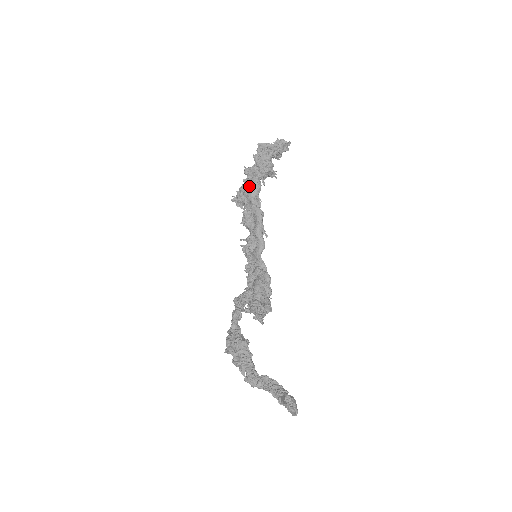
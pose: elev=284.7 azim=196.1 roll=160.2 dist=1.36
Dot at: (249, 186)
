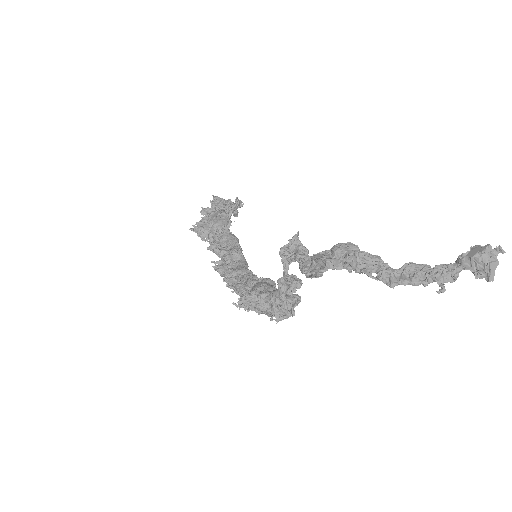
Dot at: (217, 215)
